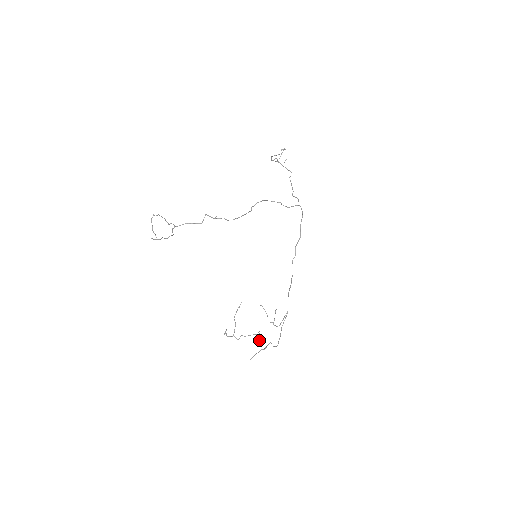
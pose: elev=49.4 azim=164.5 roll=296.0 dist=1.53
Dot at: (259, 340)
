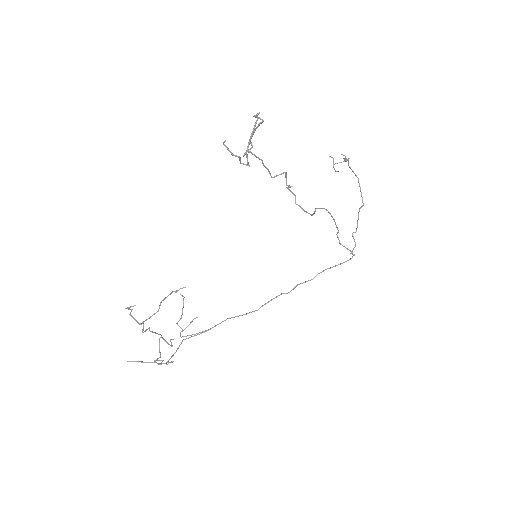
Dot at: (159, 346)
